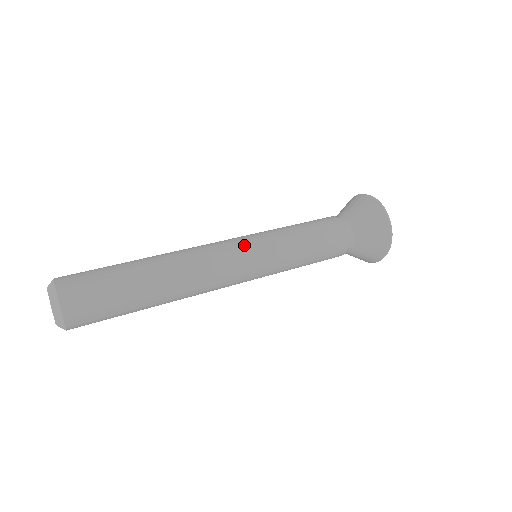
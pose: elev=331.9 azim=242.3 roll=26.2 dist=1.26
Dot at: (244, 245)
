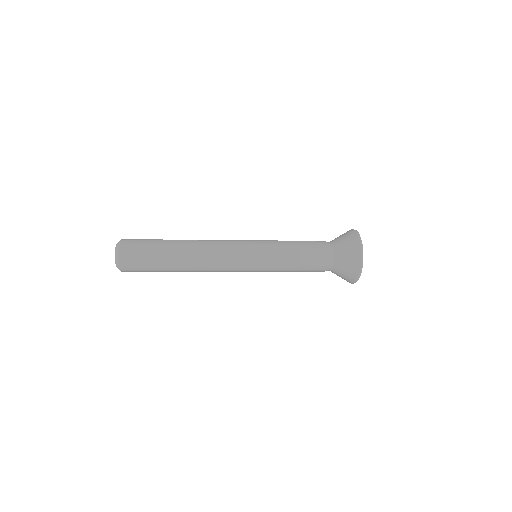
Dot at: (245, 250)
